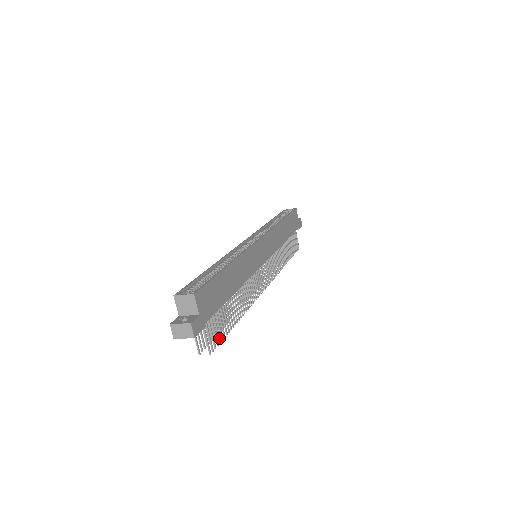
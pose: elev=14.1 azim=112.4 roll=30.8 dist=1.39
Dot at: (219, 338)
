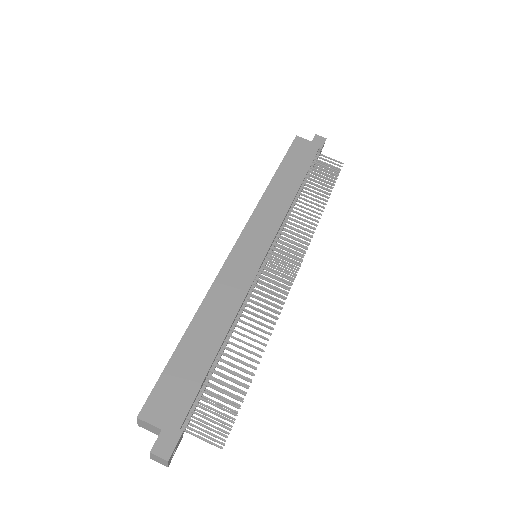
Dot at: (230, 413)
